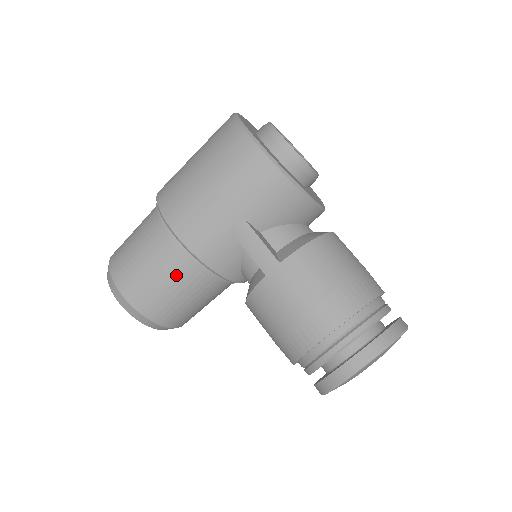
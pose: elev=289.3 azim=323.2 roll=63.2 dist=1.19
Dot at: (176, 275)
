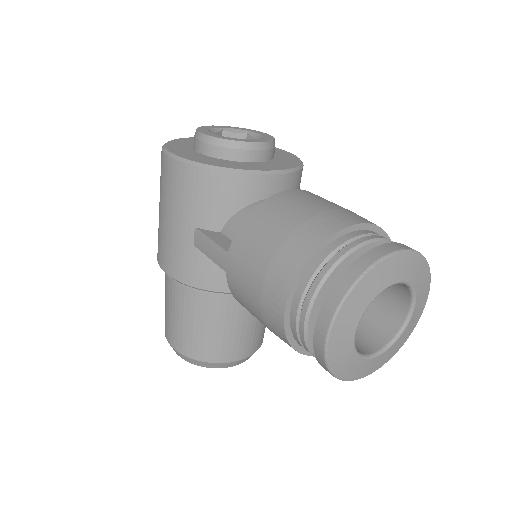
Dot at: (191, 310)
